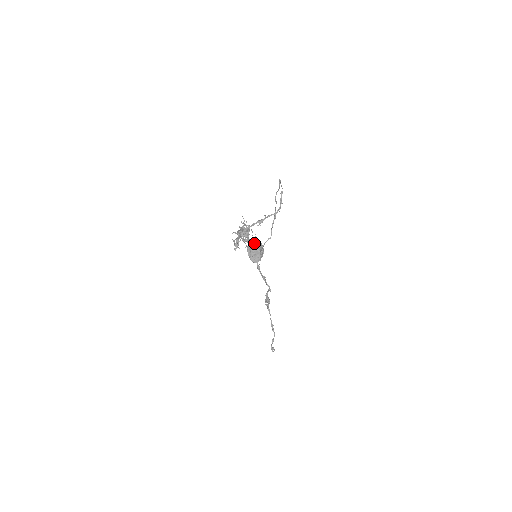
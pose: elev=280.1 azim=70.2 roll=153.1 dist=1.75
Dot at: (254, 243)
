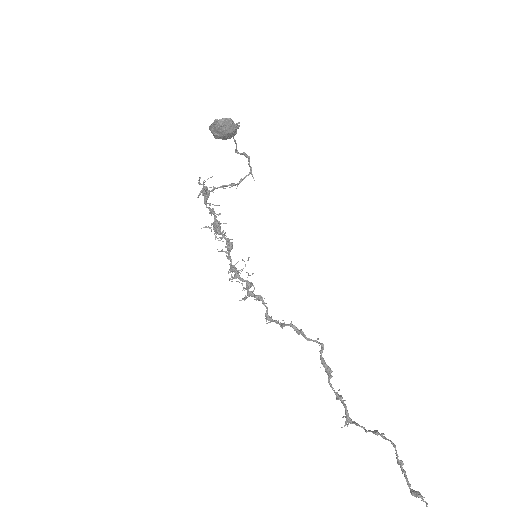
Dot at: occluded
